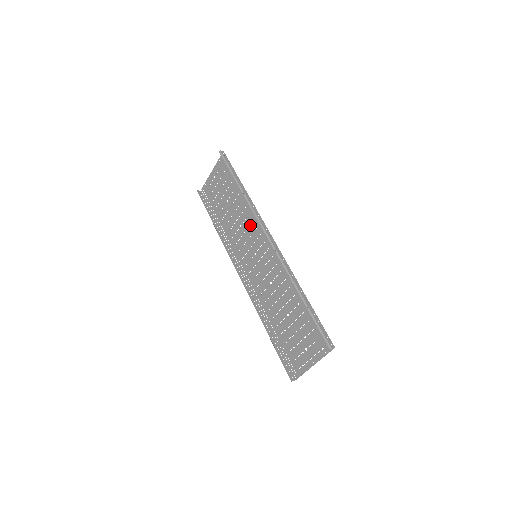
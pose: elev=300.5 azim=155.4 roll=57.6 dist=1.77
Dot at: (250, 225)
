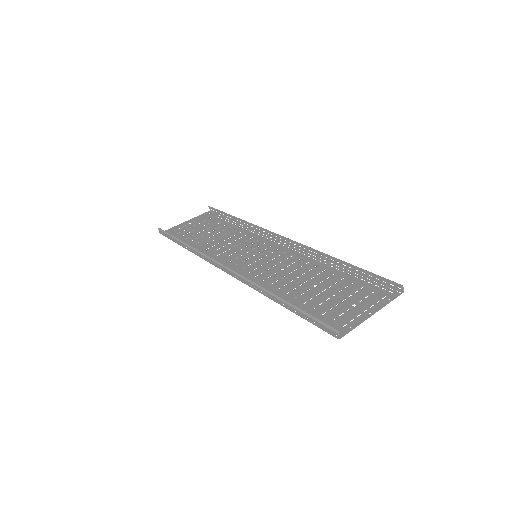
Dot at: (247, 240)
